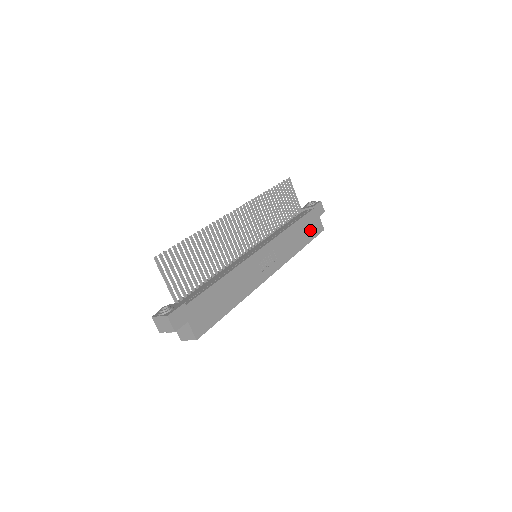
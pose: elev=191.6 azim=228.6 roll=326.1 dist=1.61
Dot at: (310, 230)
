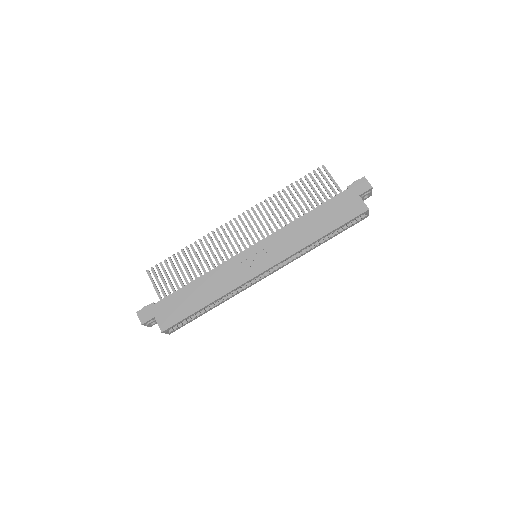
Dot at: (338, 215)
